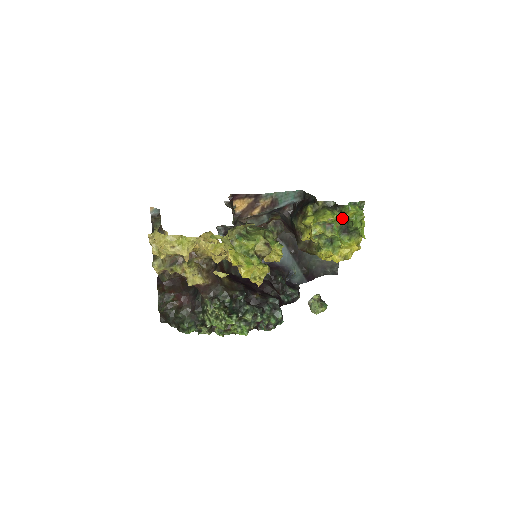
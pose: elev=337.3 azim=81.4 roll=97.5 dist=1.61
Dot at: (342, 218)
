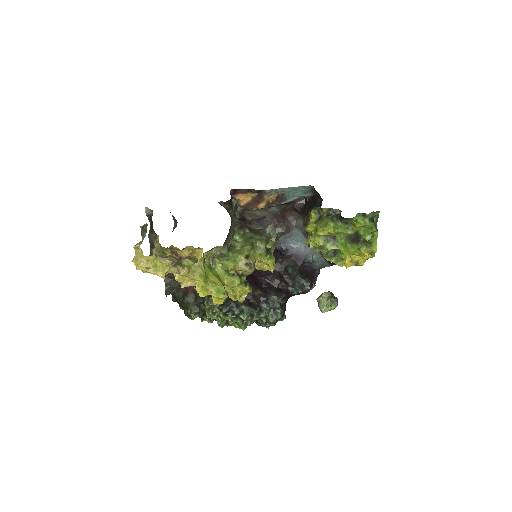
Dot at: (348, 230)
